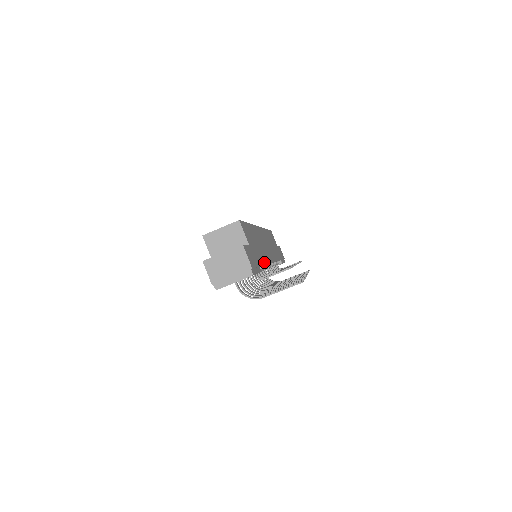
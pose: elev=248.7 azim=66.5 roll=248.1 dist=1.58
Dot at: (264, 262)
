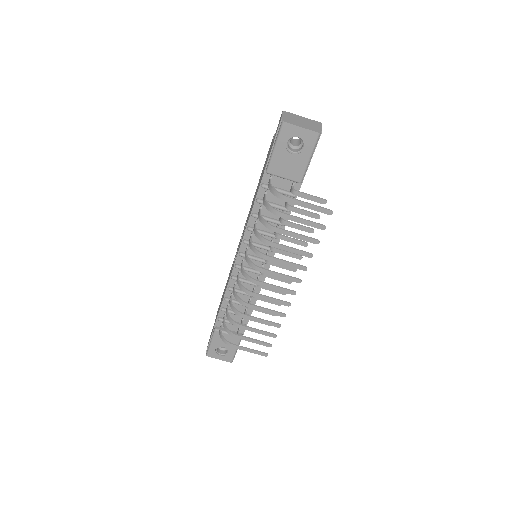
Dot at: occluded
